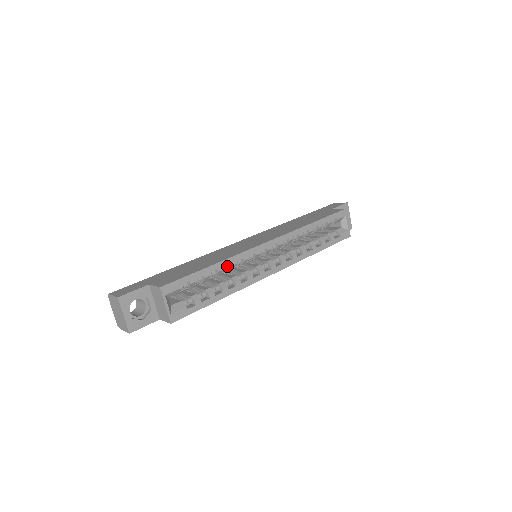
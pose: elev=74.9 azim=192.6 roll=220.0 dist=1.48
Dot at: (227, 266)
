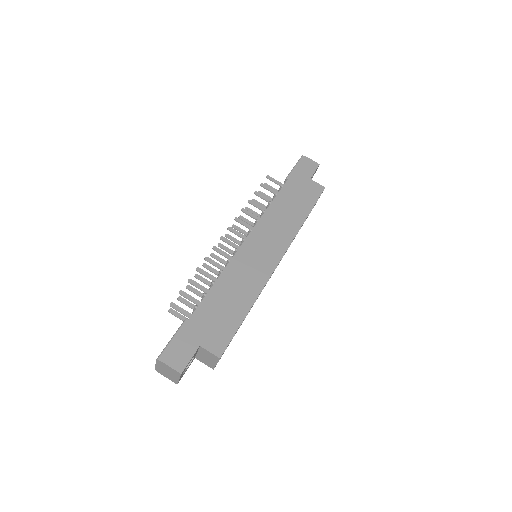
Dot at: occluded
